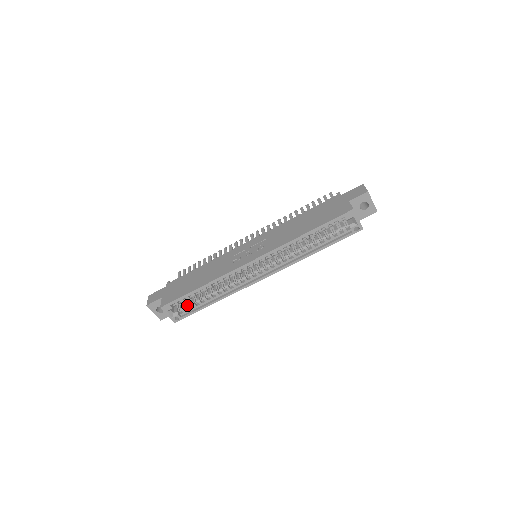
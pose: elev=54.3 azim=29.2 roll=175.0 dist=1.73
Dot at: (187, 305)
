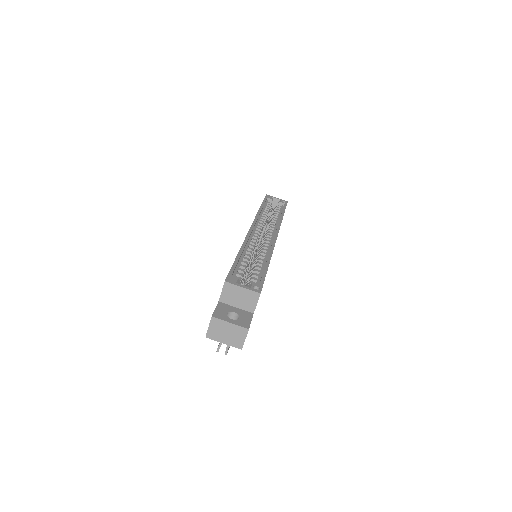
Dot at: (249, 279)
